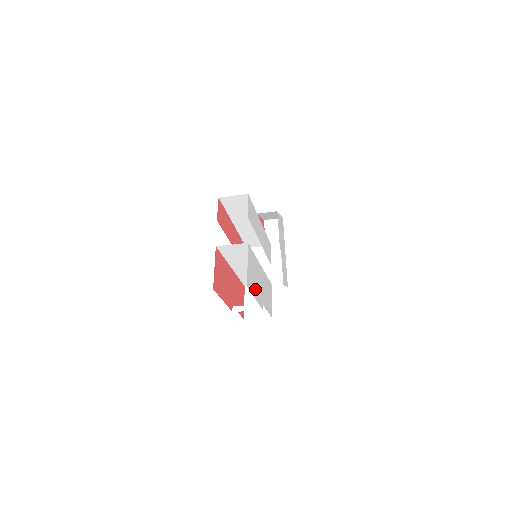
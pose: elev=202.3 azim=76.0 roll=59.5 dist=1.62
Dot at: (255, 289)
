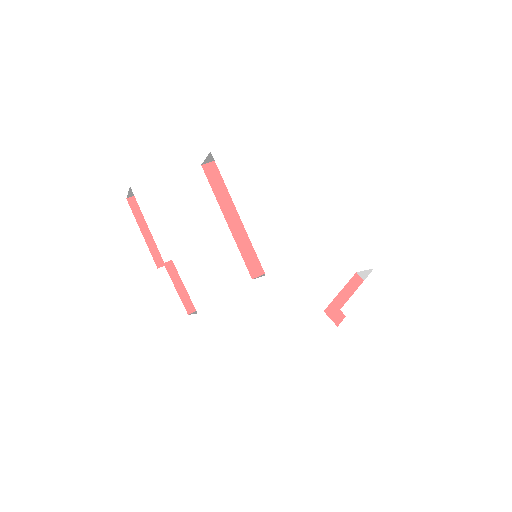
Dot at: (160, 220)
